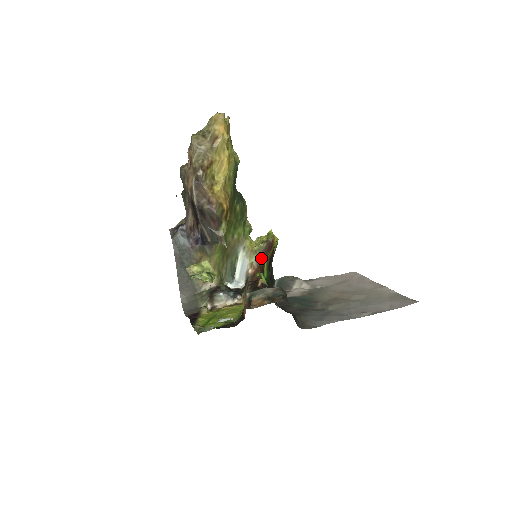
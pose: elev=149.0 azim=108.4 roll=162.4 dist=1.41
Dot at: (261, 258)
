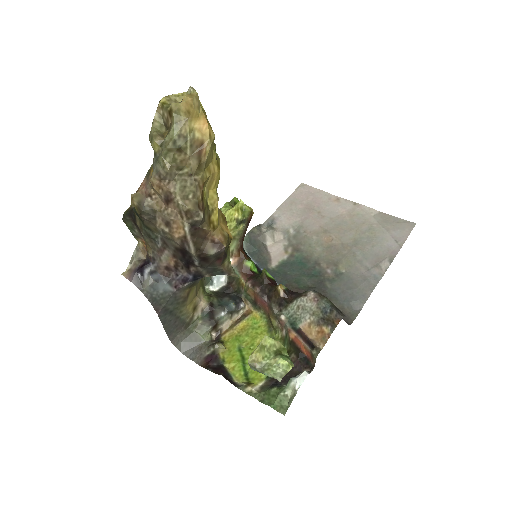
Dot at: (241, 241)
